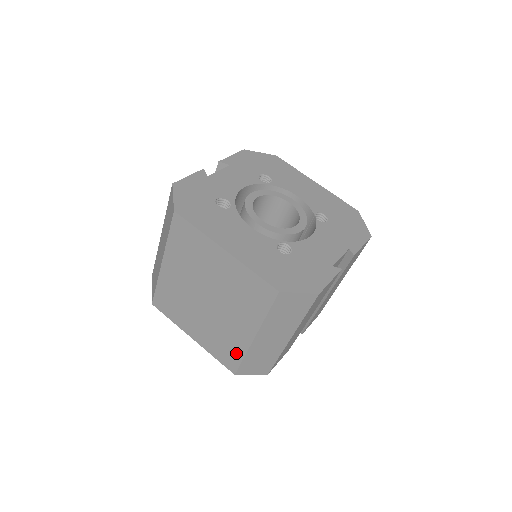
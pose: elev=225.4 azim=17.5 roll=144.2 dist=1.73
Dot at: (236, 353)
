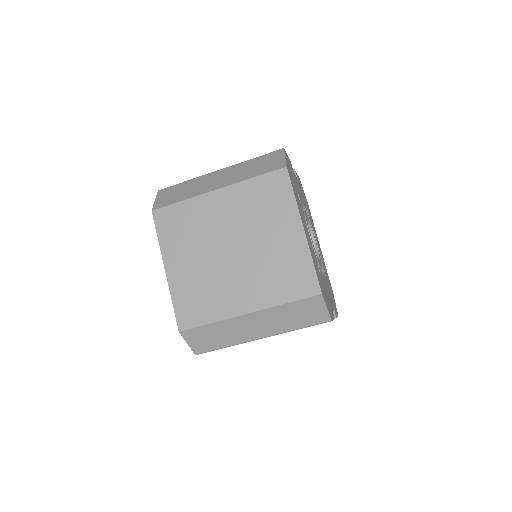
Dot at: (207, 314)
